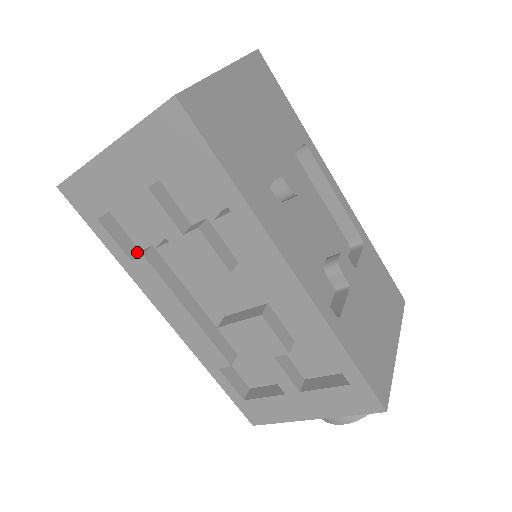
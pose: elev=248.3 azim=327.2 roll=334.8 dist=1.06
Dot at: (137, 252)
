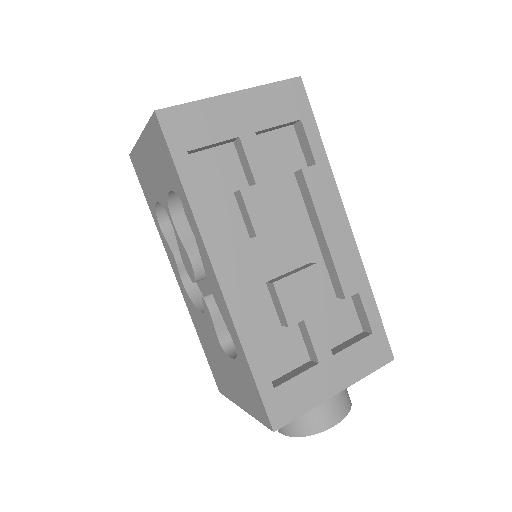
Dot at: occluded
